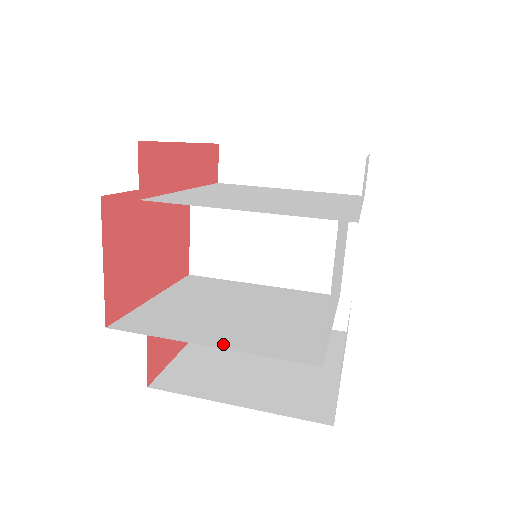
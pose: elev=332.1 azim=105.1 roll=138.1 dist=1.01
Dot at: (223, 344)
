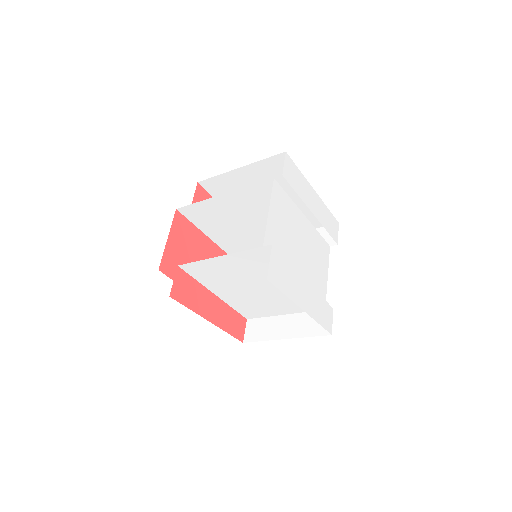
Dot at: (216, 261)
